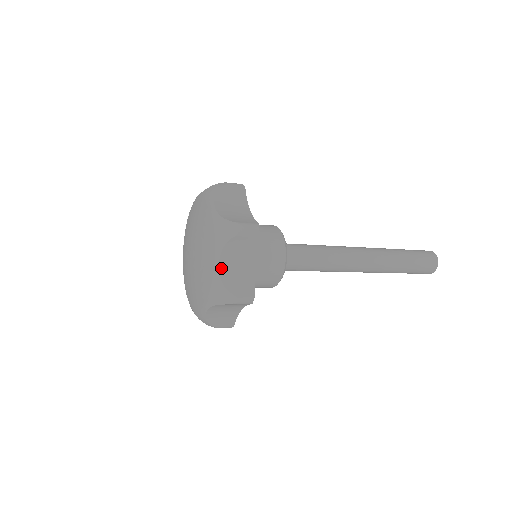
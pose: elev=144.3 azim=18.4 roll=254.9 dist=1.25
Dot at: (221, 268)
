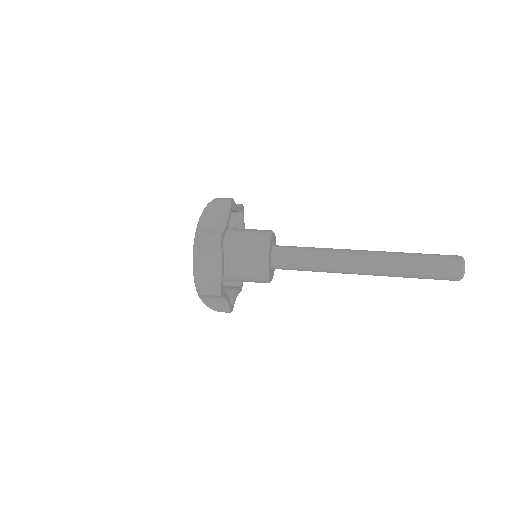
Dot at: (200, 222)
